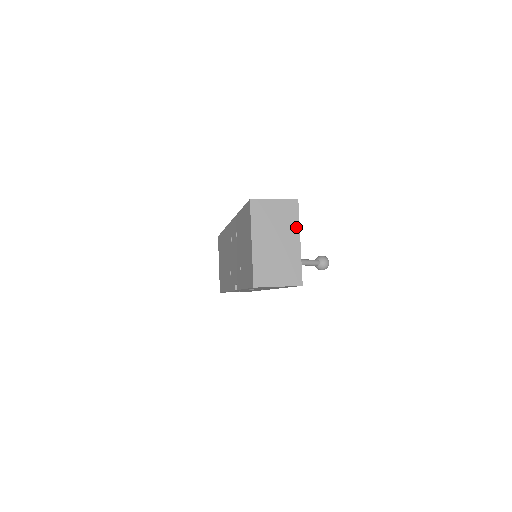
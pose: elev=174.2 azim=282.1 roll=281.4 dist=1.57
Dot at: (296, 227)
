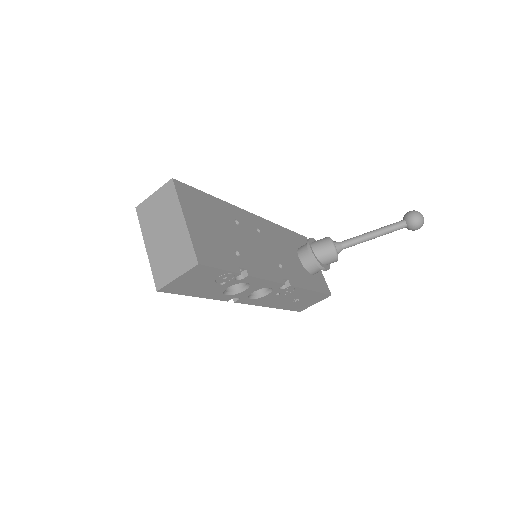
Dot at: (177, 207)
